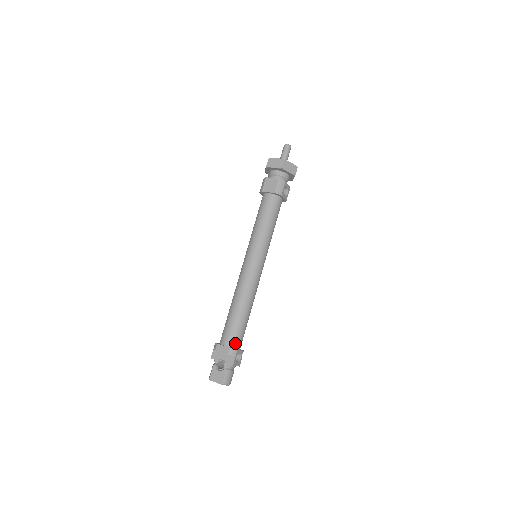
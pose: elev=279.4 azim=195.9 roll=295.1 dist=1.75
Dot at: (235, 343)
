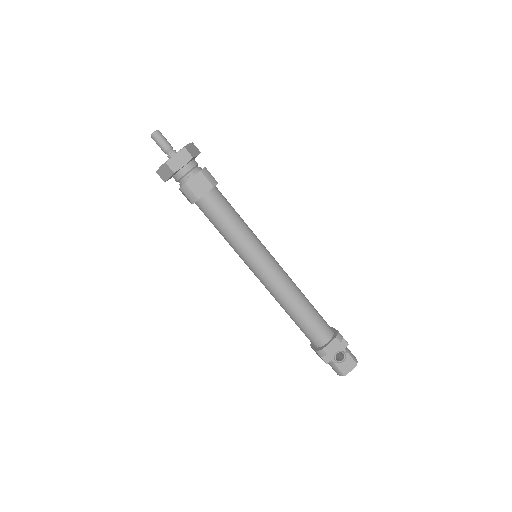
Dot at: (330, 330)
